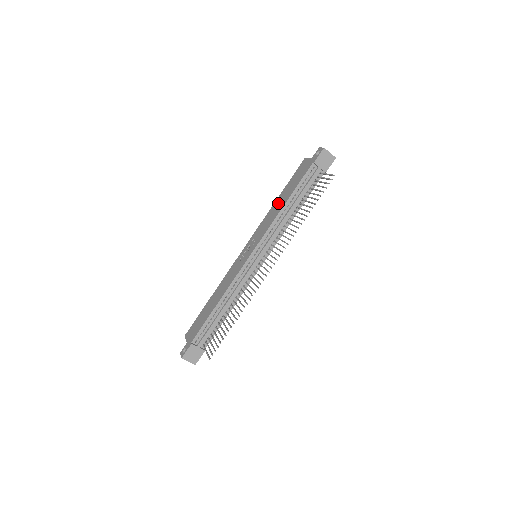
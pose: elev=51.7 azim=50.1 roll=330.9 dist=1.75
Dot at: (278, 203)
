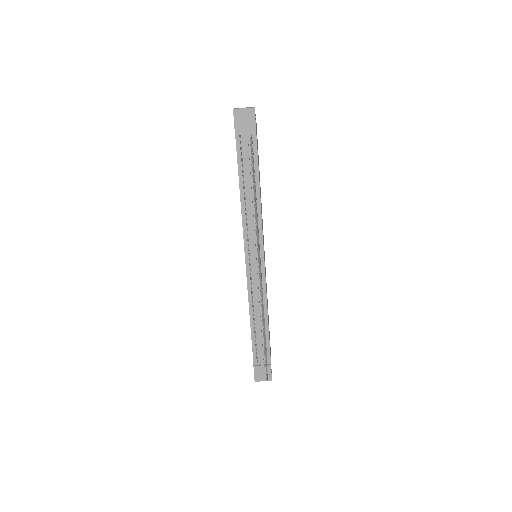
Dot at: occluded
